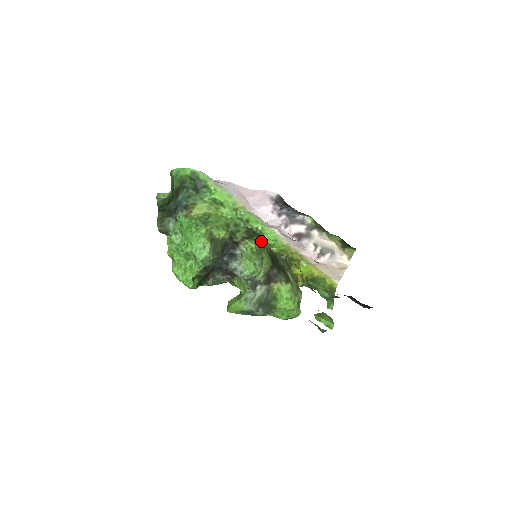
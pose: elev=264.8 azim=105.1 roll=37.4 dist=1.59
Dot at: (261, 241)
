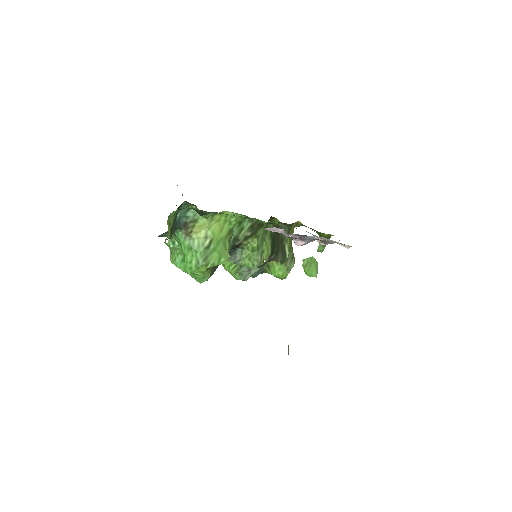
Dot at: (265, 226)
